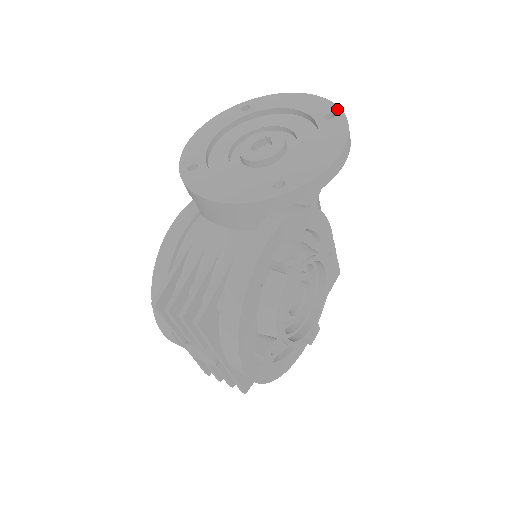
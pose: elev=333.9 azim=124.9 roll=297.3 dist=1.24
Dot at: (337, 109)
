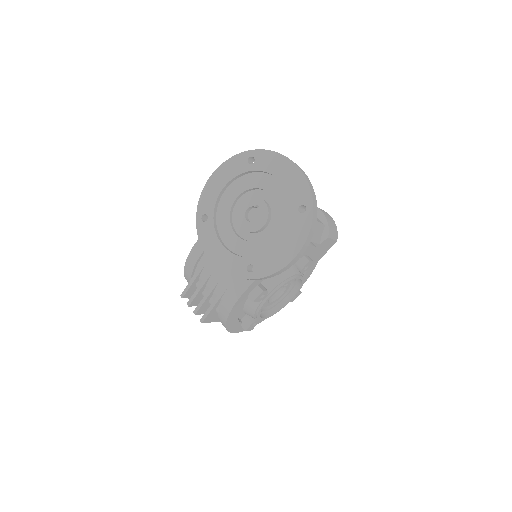
Dot at: (310, 203)
